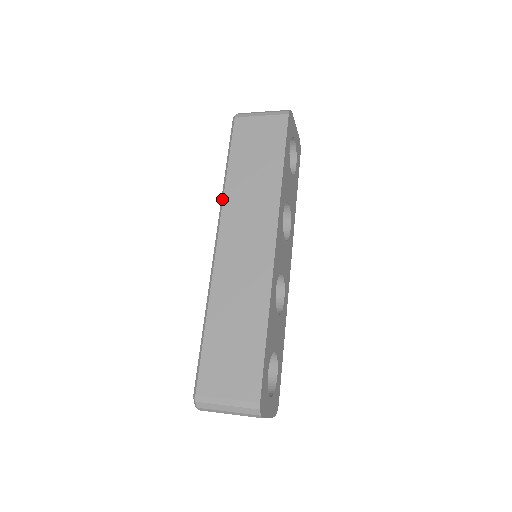
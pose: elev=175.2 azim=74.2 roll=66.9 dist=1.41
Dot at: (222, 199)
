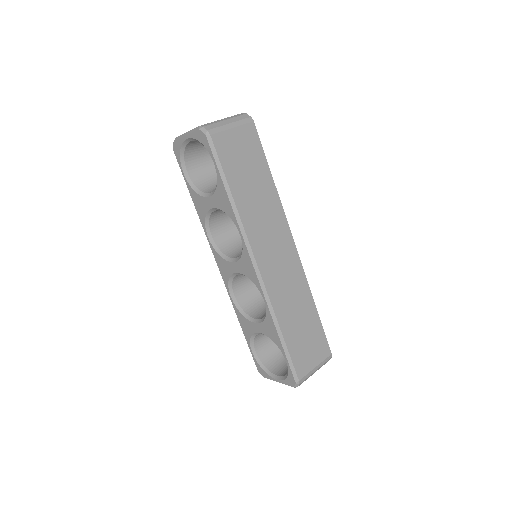
Dot at: (241, 226)
